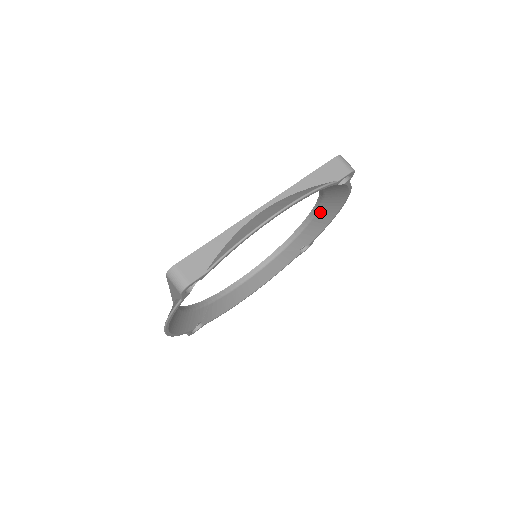
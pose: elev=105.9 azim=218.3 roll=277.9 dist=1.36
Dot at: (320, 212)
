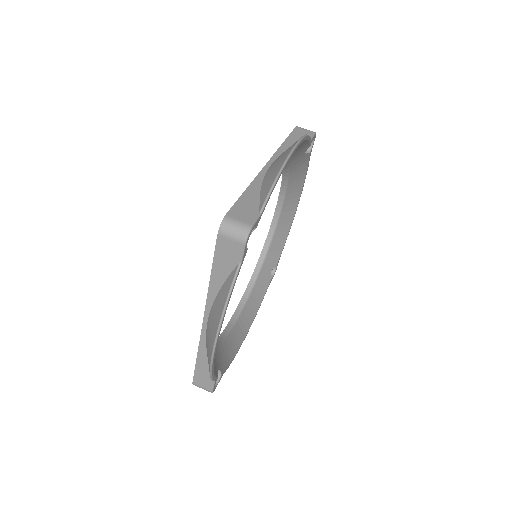
Dot at: (281, 217)
